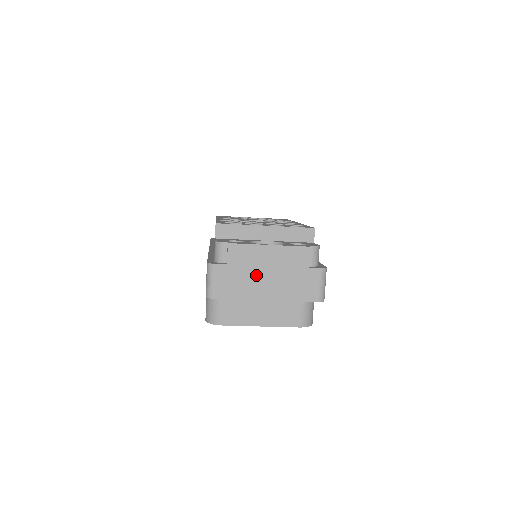
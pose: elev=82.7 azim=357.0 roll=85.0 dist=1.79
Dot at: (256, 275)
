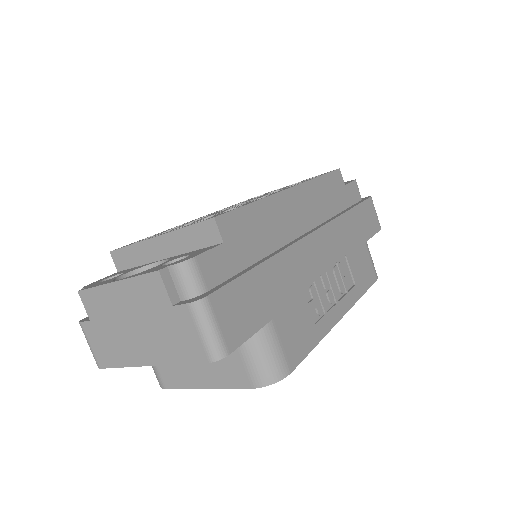
Dot at: (122, 330)
